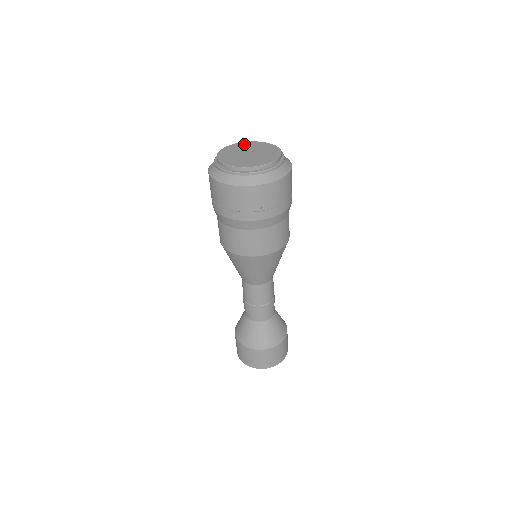
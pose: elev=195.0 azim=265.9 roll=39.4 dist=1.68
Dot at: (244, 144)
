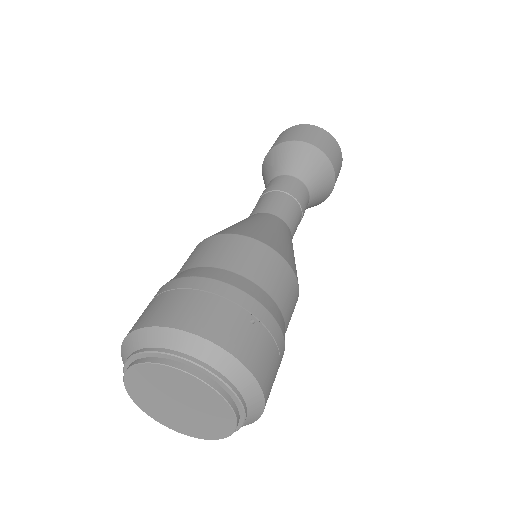
Dot at: (158, 373)
